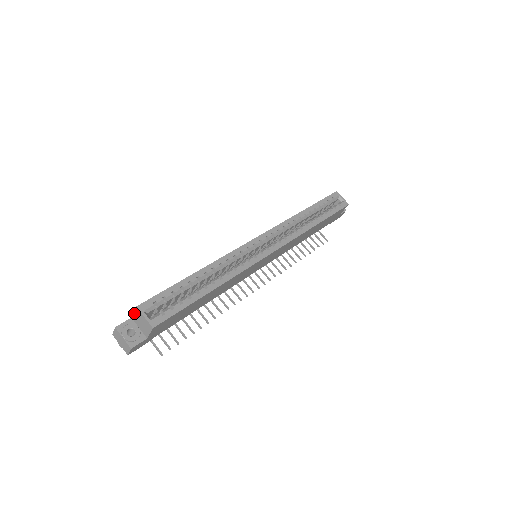
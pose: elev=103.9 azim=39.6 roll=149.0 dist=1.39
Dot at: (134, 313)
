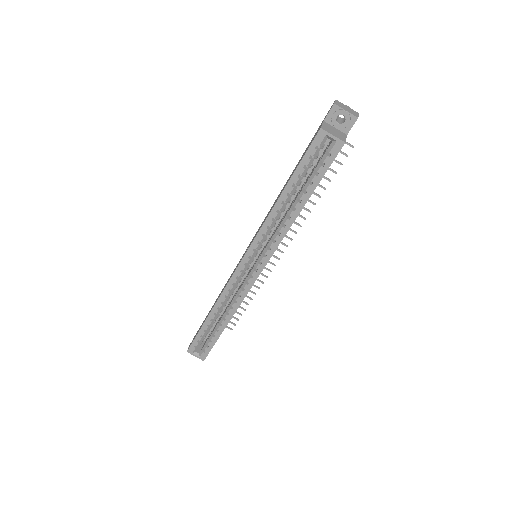
Dot at: occluded
